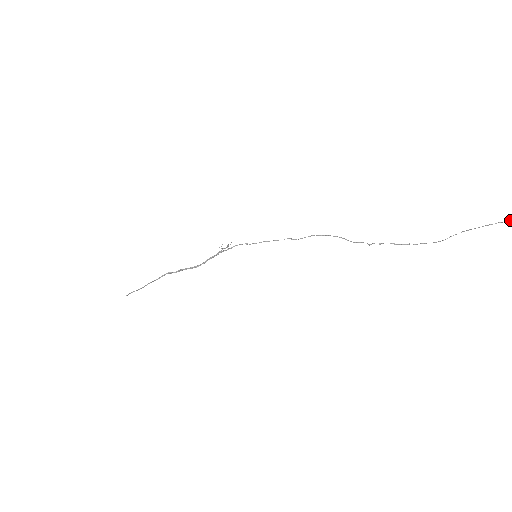
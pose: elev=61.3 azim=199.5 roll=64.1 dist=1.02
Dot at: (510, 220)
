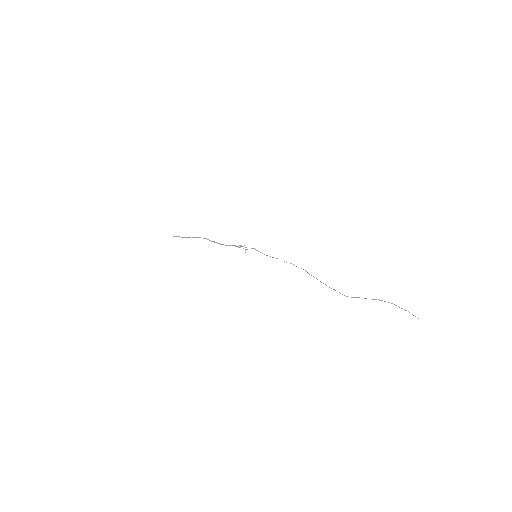
Dot at: (389, 302)
